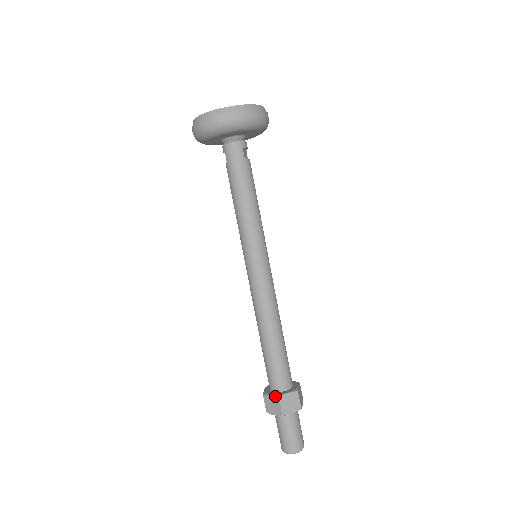
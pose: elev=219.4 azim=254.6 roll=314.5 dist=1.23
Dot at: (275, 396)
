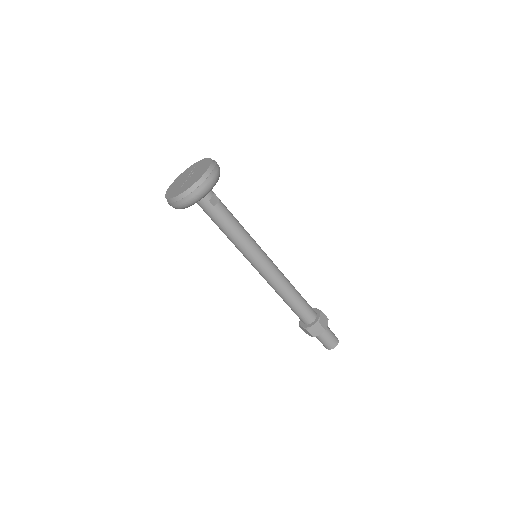
Dot at: (305, 329)
